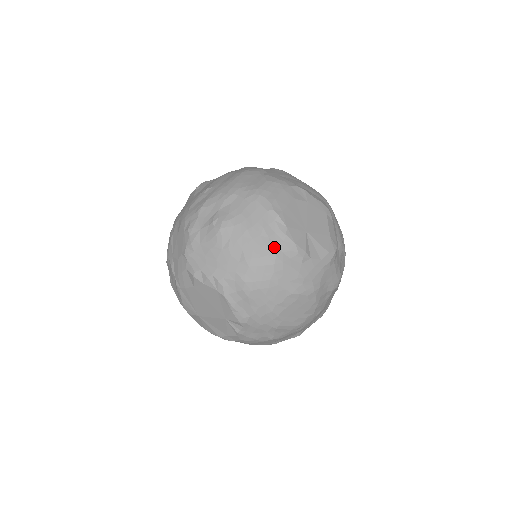
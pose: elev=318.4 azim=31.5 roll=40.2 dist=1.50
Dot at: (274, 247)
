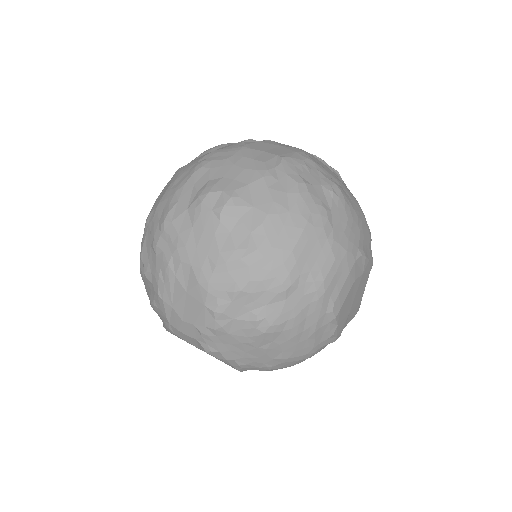
Dot at: (316, 346)
